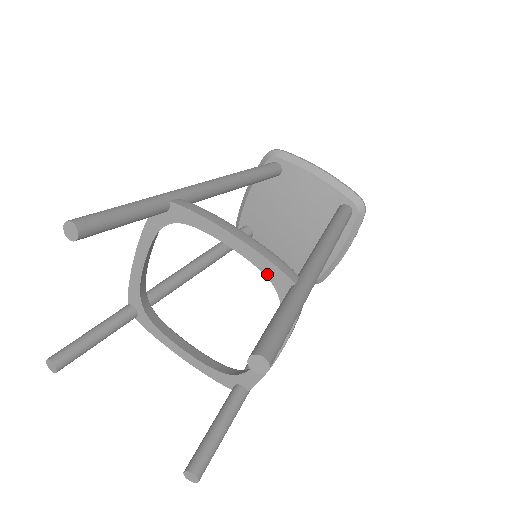
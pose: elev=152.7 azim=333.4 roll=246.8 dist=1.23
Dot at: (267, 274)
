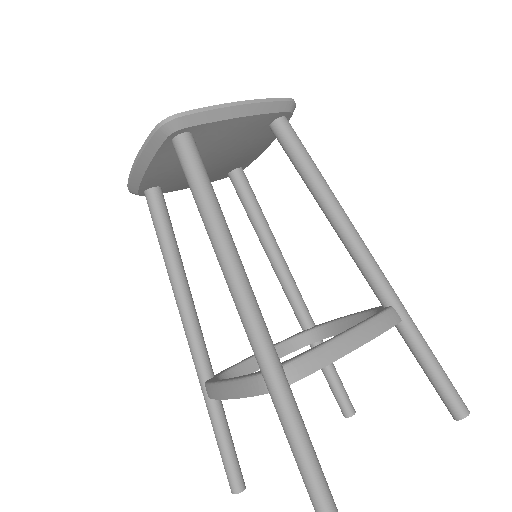
Dot at: occluded
